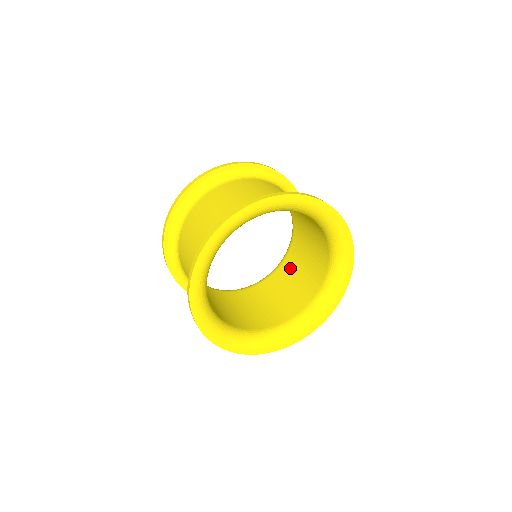
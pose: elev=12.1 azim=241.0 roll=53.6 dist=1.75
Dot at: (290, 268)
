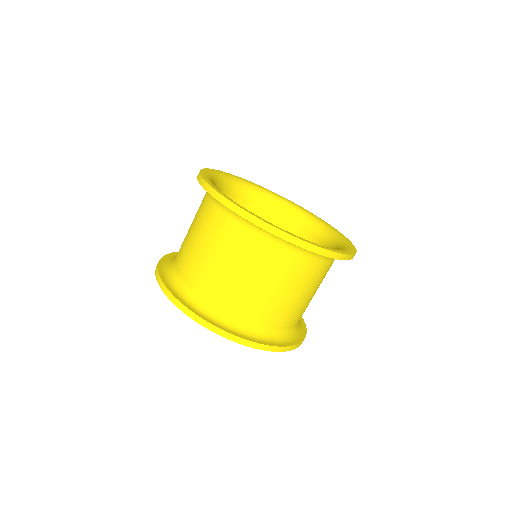
Dot at: occluded
